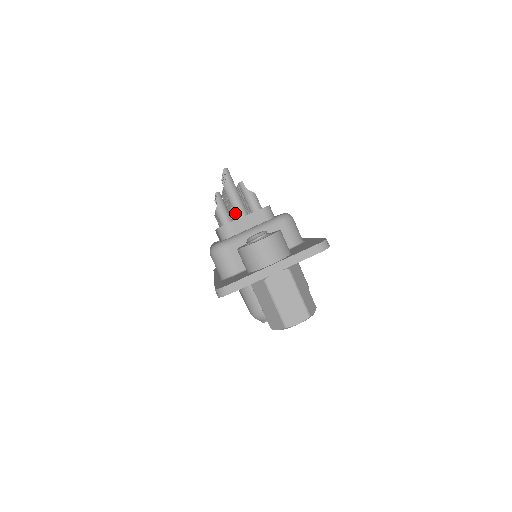
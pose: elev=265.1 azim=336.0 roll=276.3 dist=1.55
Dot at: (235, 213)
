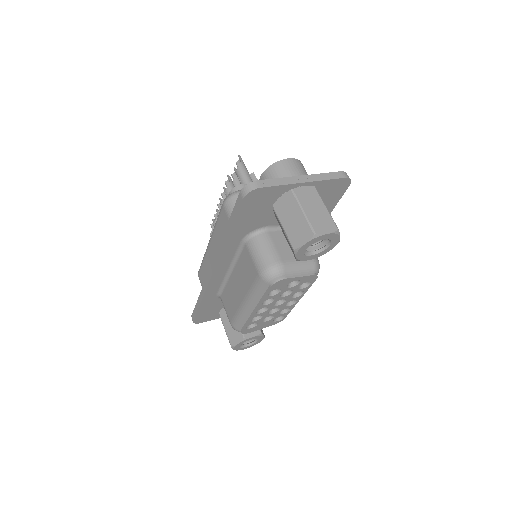
Dot at: occluded
